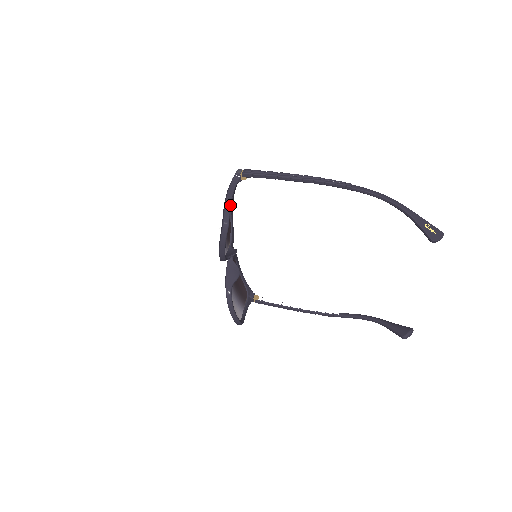
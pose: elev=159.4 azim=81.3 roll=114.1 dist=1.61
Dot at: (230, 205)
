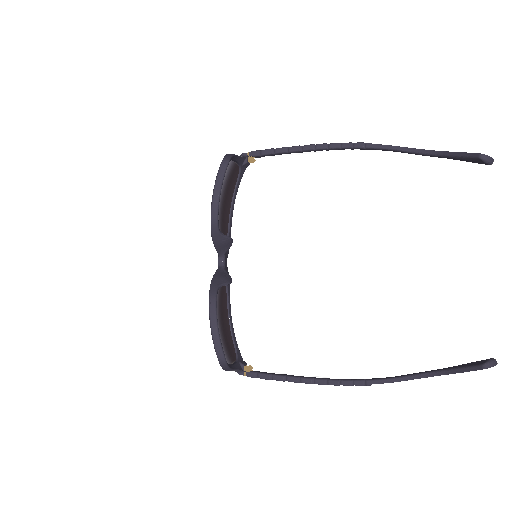
Dot at: (233, 155)
